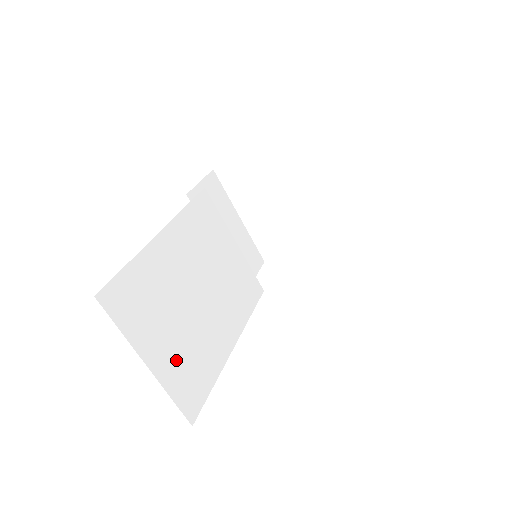
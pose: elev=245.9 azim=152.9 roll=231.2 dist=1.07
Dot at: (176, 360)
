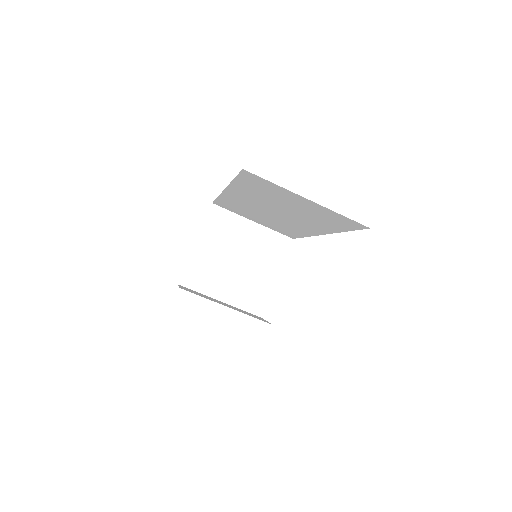
Dot at: occluded
